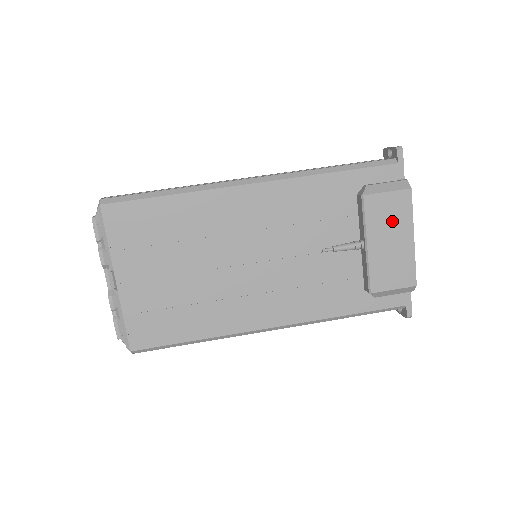
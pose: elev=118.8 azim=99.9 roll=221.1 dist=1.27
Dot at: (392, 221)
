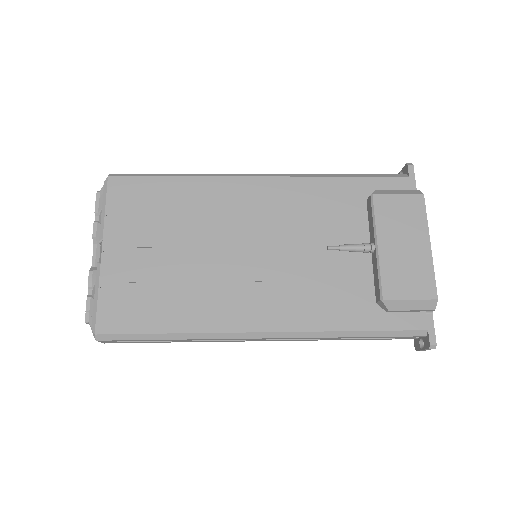
Dot at: (404, 223)
